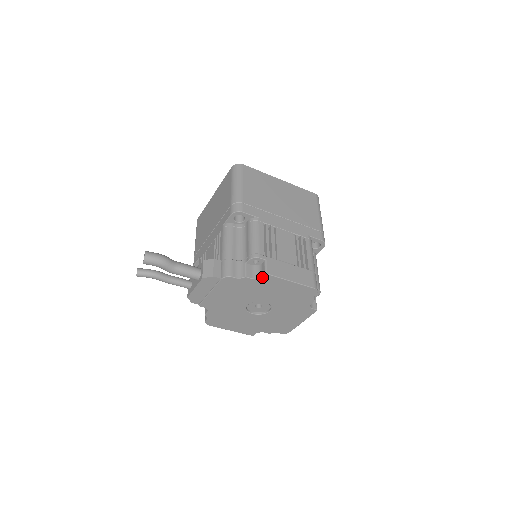
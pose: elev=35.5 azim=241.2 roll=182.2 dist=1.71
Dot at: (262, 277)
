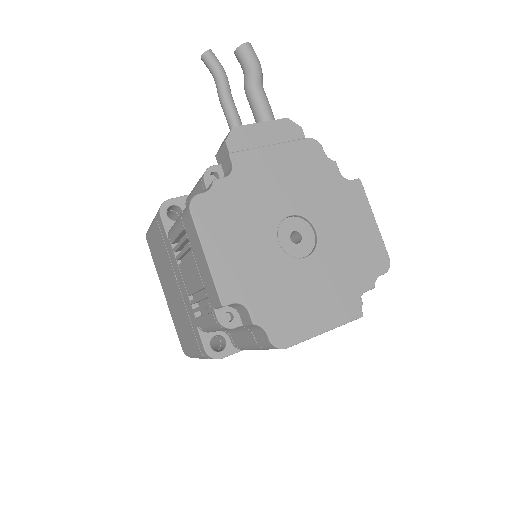
Dot at: (352, 180)
